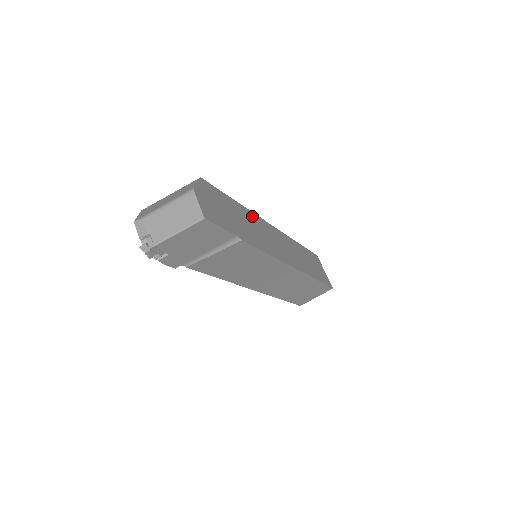
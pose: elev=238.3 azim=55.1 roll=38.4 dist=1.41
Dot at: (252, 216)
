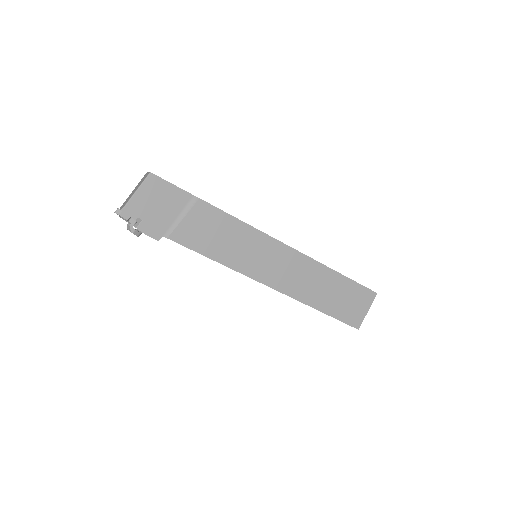
Dot at: occluded
